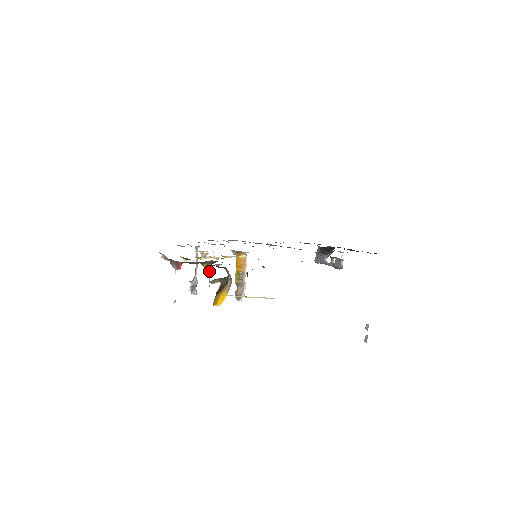
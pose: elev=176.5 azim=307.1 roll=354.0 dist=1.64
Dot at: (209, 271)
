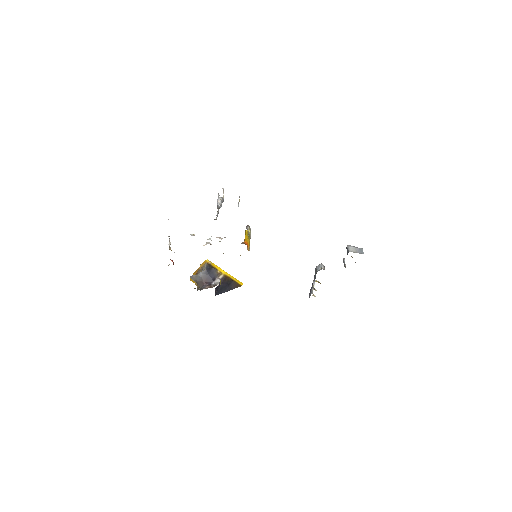
Dot at: (238, 202)
